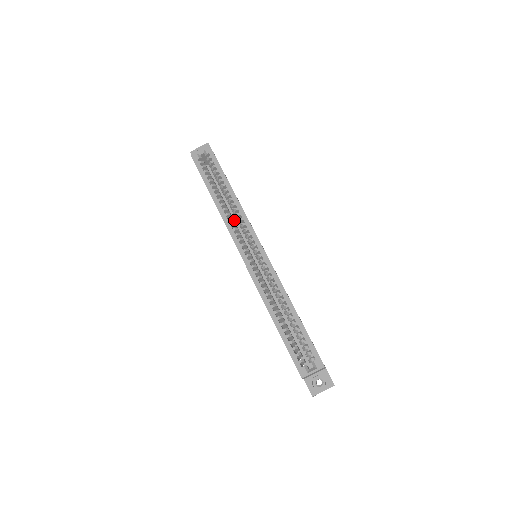
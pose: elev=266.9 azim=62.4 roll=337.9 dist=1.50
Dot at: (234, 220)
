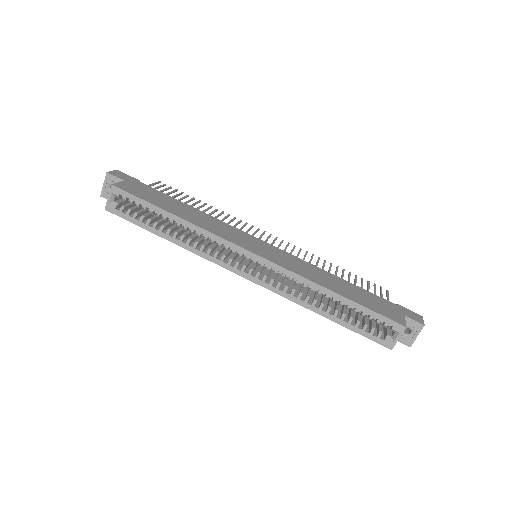
Dot at: occluded
